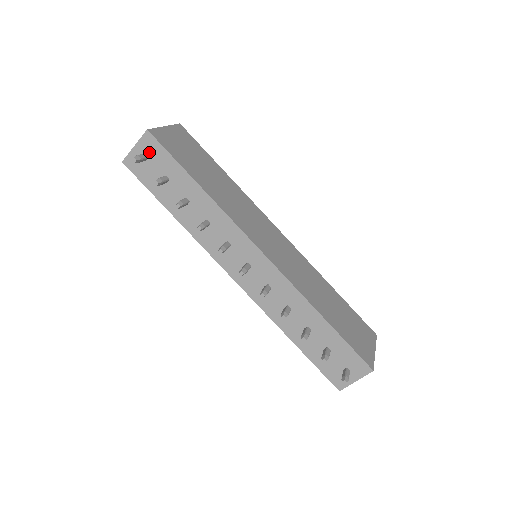
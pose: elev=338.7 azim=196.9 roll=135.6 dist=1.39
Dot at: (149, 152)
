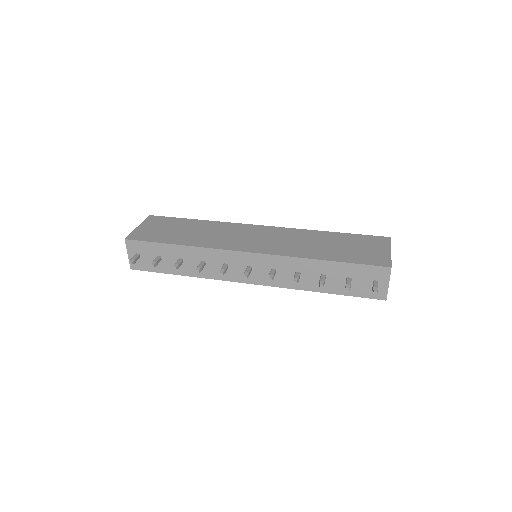
Dot at: (137, 251)
